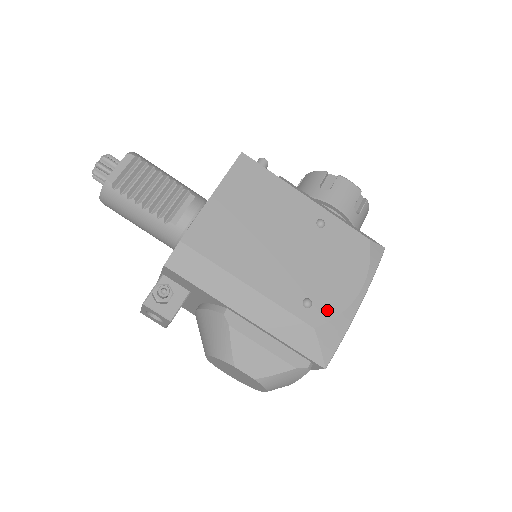
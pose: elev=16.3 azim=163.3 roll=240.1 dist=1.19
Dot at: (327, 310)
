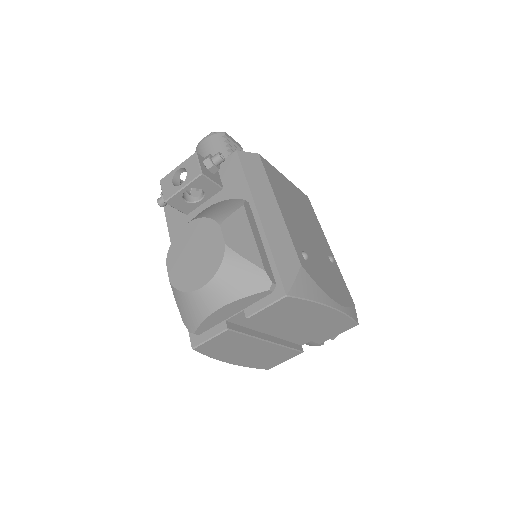
Dot at: (314, 275)
